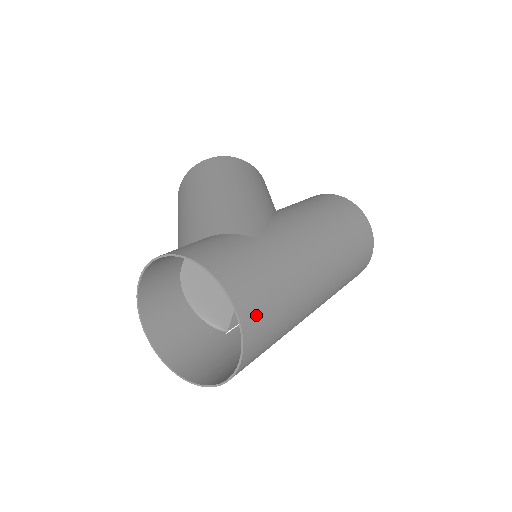
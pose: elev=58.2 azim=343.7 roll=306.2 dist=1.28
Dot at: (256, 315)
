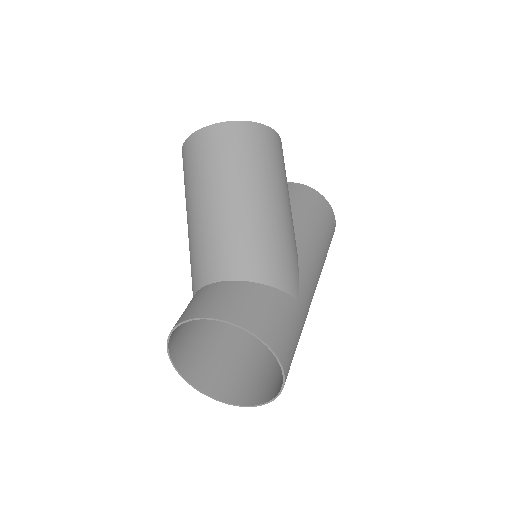
Dot at: occluded
